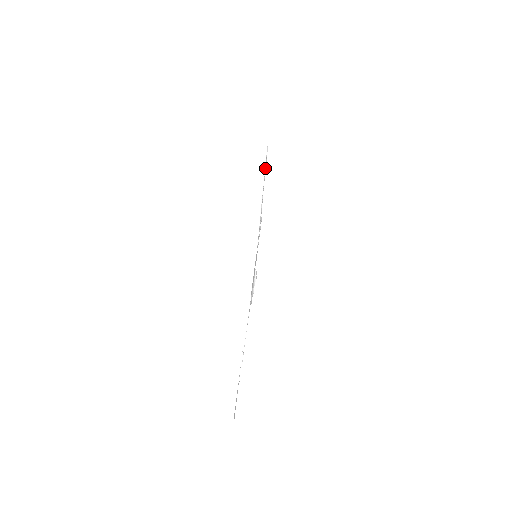
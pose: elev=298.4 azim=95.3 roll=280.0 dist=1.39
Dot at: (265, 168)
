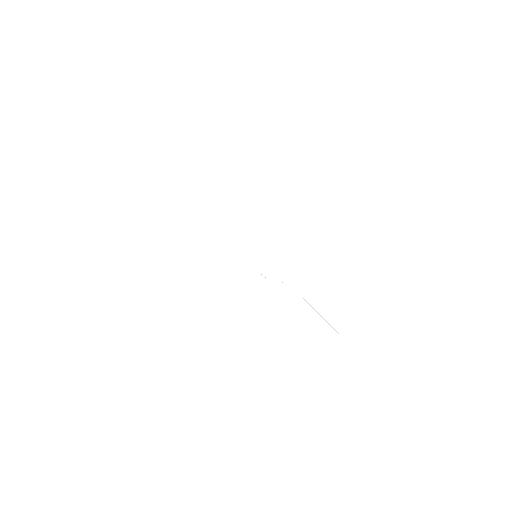
Dot at: occluded
